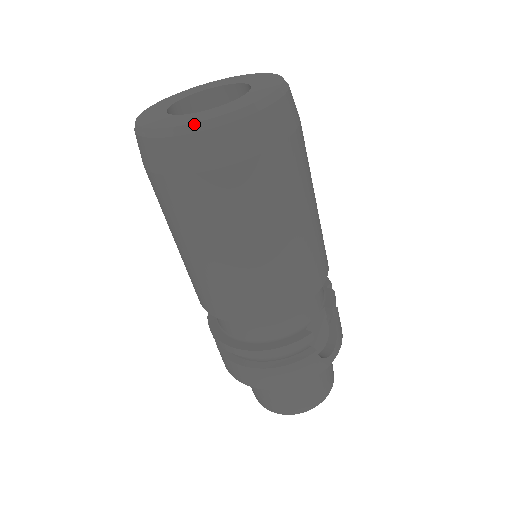
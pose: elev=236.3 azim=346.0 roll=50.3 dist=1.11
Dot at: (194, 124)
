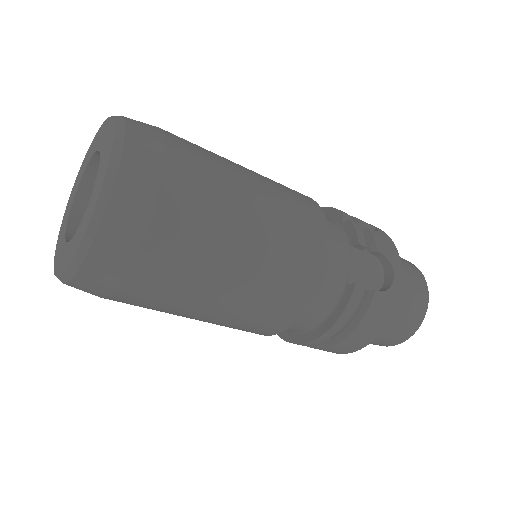
Dot at: (77, 254)
